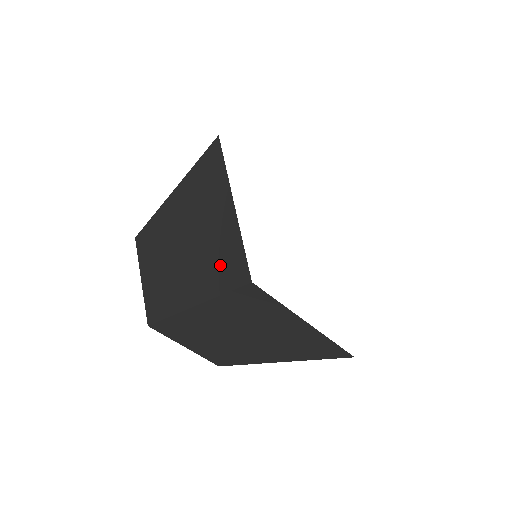
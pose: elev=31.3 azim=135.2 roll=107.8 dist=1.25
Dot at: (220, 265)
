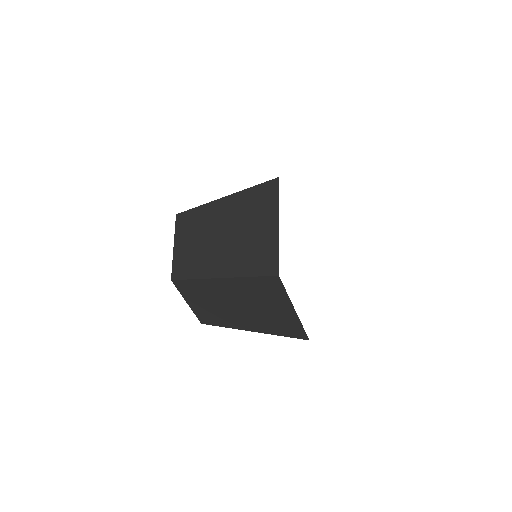
Dot at: (255, 258)
